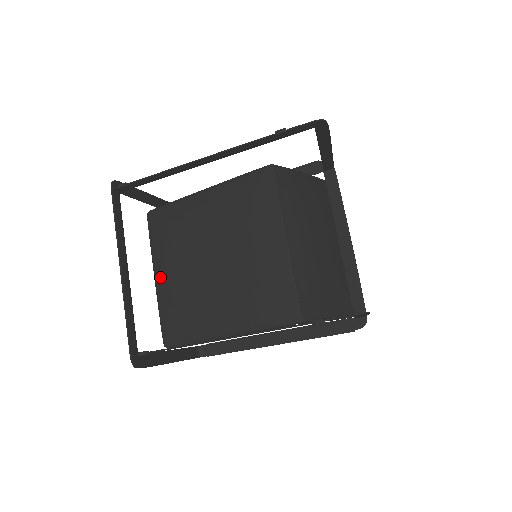
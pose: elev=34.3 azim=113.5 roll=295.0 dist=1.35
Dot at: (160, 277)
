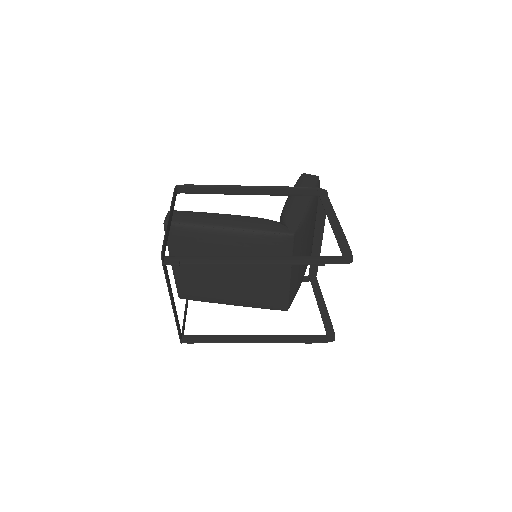
Dot at: (179, 268)
